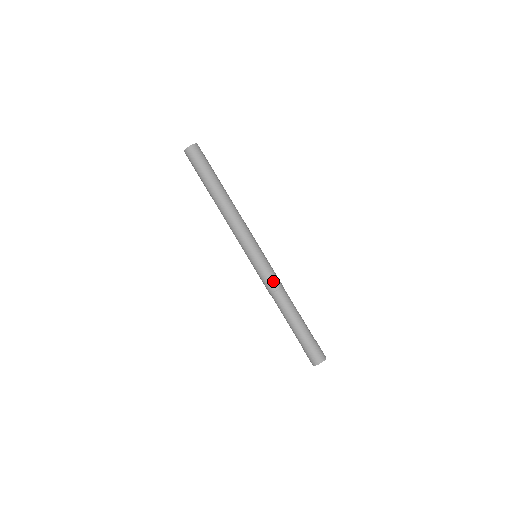
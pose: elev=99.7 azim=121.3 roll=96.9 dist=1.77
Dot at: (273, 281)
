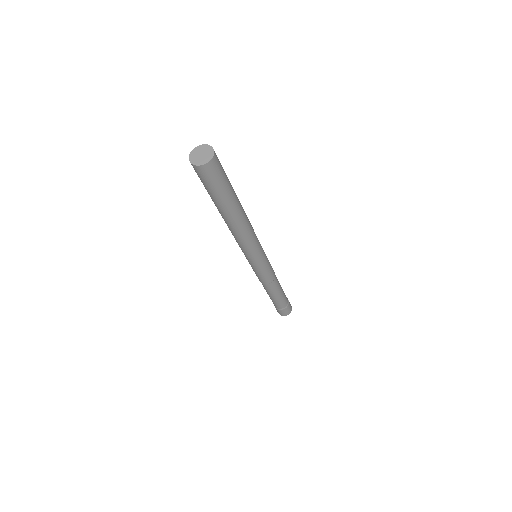
Dot at: (268, 278)
